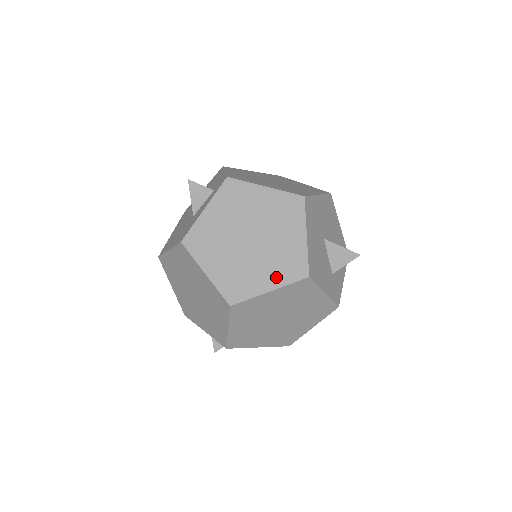
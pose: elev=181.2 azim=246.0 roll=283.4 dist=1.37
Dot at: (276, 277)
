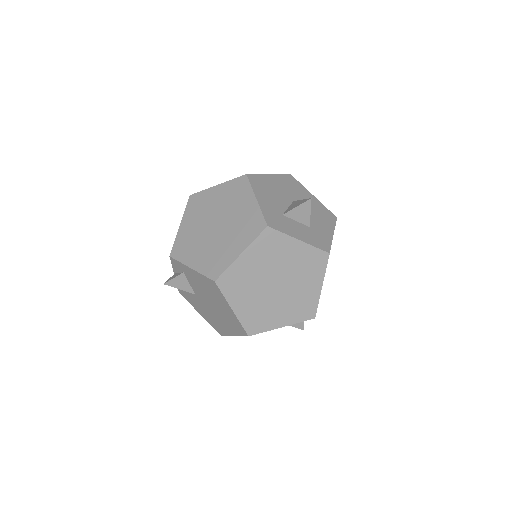
Dot at: occluded
